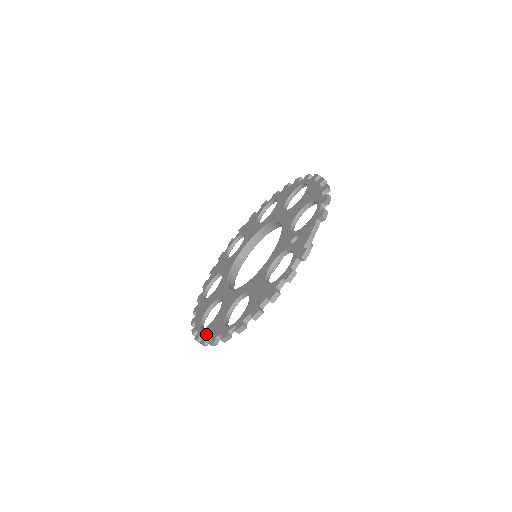
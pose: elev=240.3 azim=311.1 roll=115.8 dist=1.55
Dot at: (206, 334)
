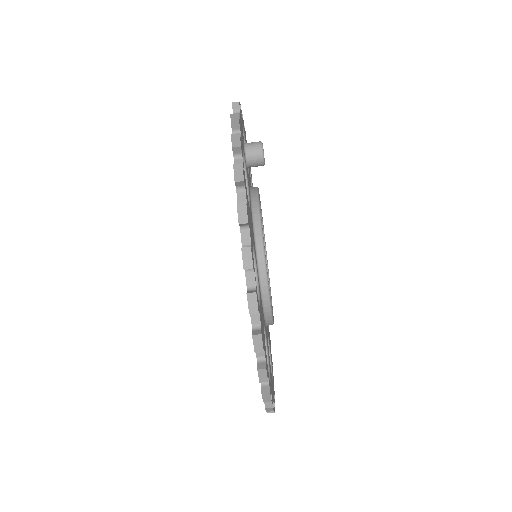
Dot at: occluded
